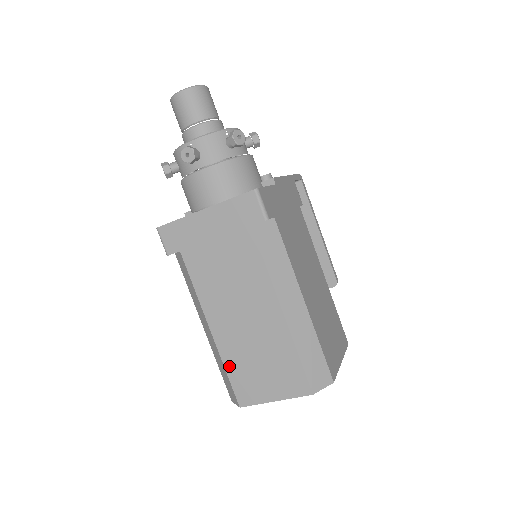
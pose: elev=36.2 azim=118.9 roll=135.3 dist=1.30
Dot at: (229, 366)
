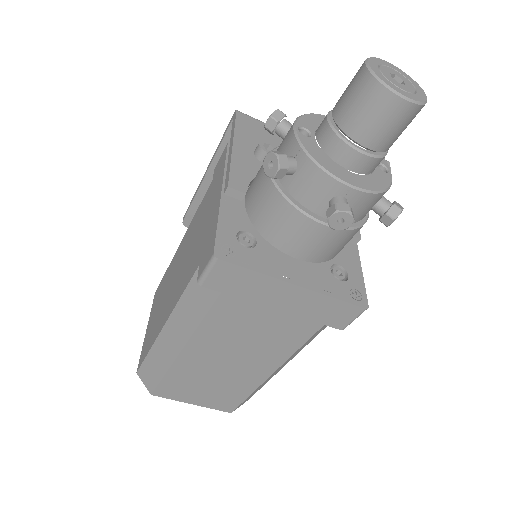
Dot at: (172, 375)
